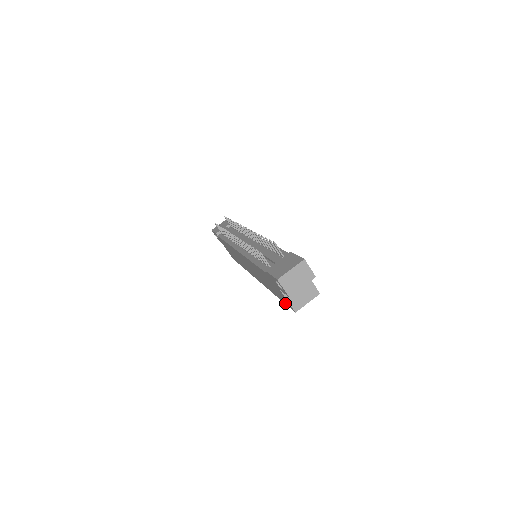
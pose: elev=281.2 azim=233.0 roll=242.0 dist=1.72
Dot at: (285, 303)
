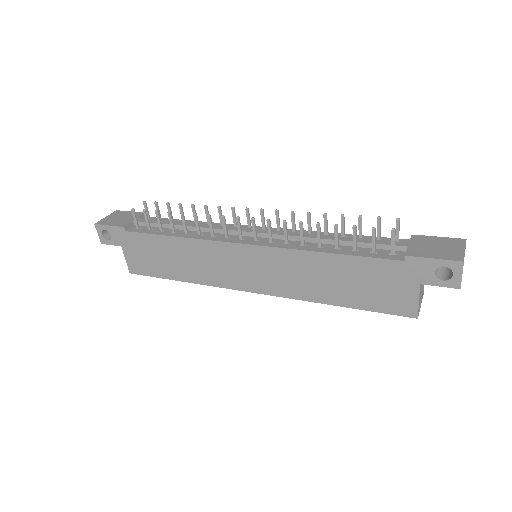
Dot at: (382, 310)
